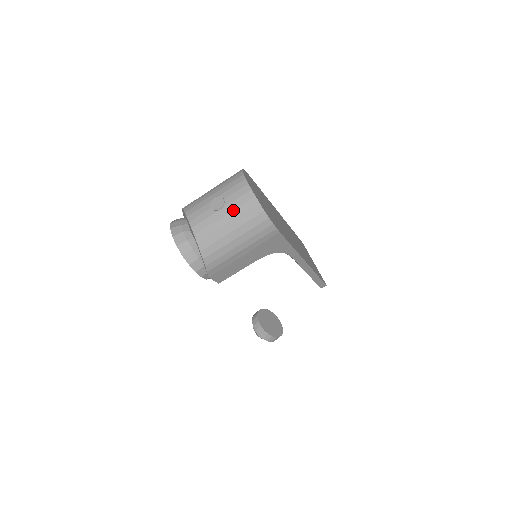
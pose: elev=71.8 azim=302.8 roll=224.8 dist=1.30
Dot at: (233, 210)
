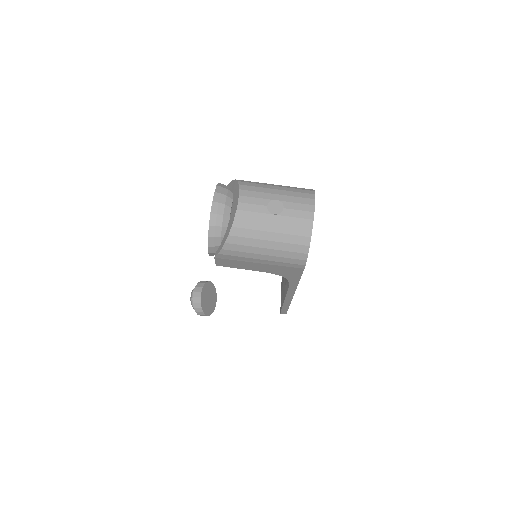
Dot at: (285, 224)
